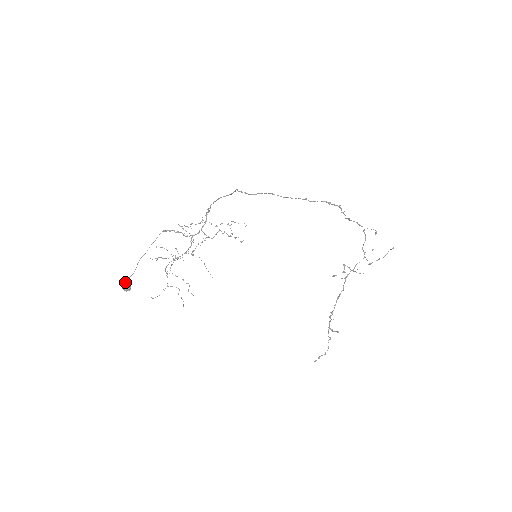
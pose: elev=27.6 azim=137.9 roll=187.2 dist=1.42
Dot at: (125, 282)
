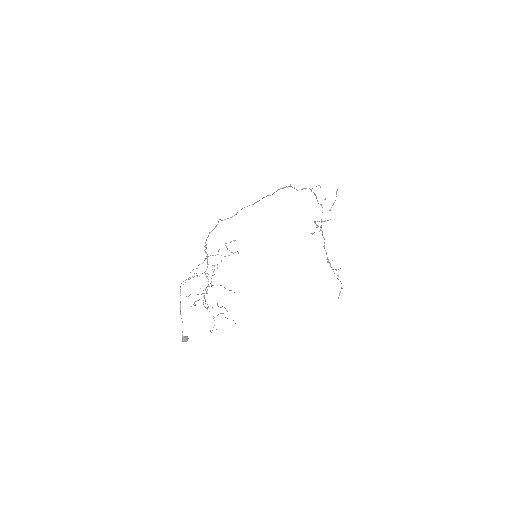
Dot at: (182, 336)
